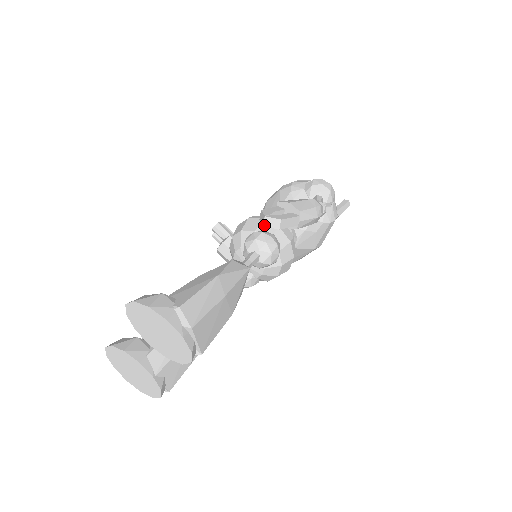
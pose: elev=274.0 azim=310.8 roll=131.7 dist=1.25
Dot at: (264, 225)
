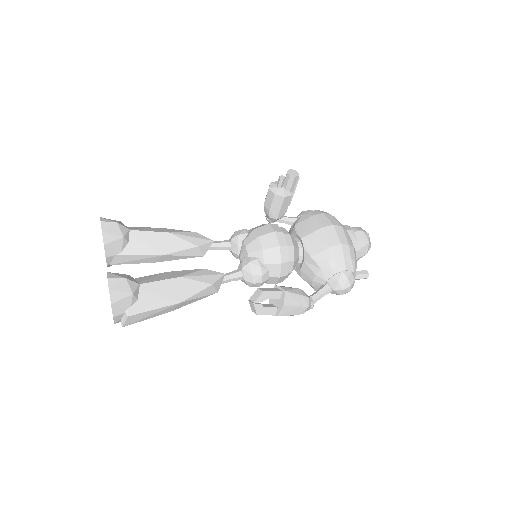
Dot at: (249, 301)
